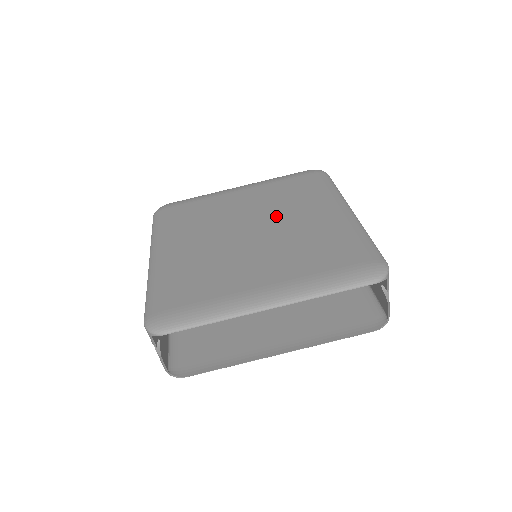
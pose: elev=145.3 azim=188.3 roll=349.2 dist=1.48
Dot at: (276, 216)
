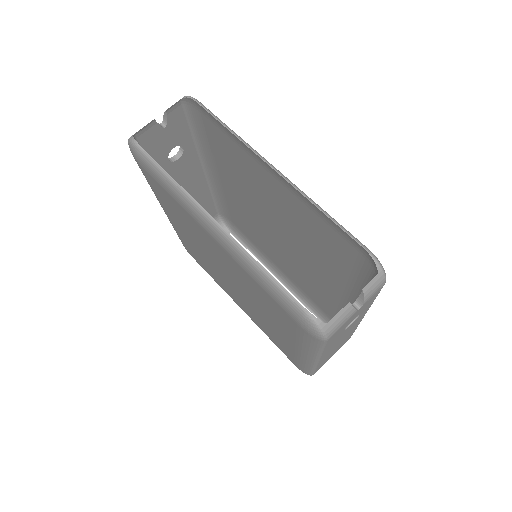
Dot at: occluded
